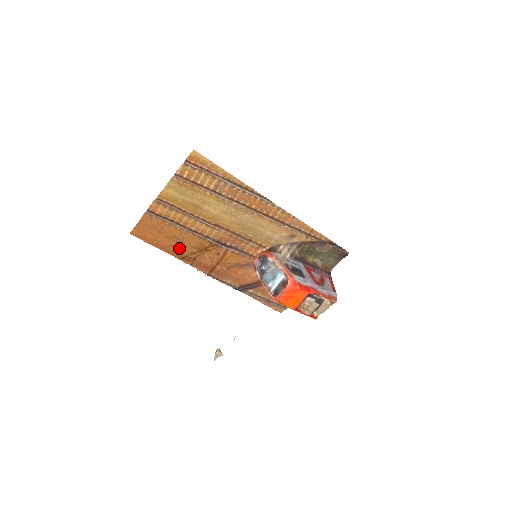
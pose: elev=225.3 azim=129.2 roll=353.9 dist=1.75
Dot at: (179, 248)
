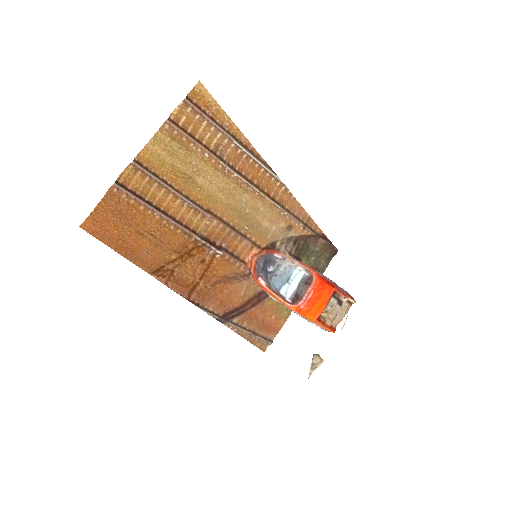
Dot at: (153, 253)
